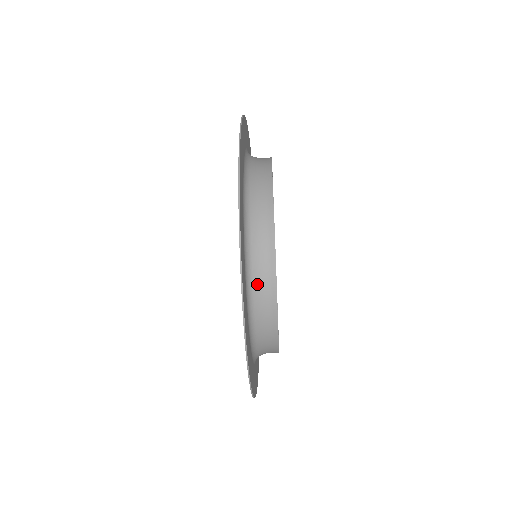
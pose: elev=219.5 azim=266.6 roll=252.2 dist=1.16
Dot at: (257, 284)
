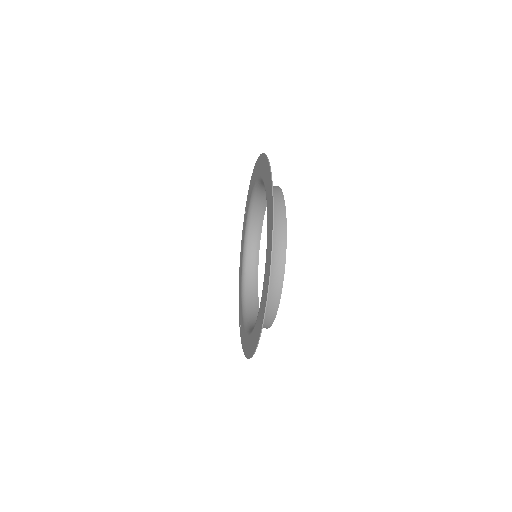
Dot at: occluded
